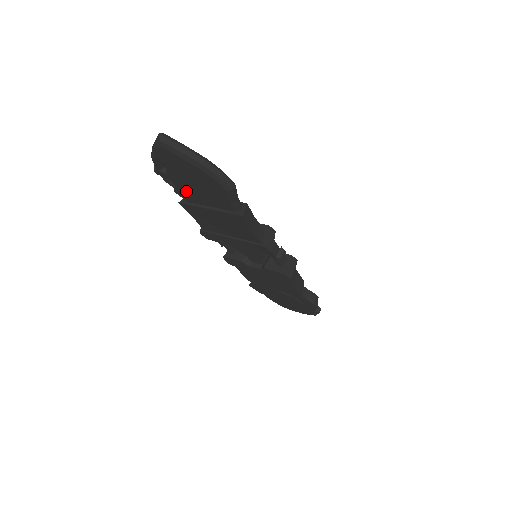
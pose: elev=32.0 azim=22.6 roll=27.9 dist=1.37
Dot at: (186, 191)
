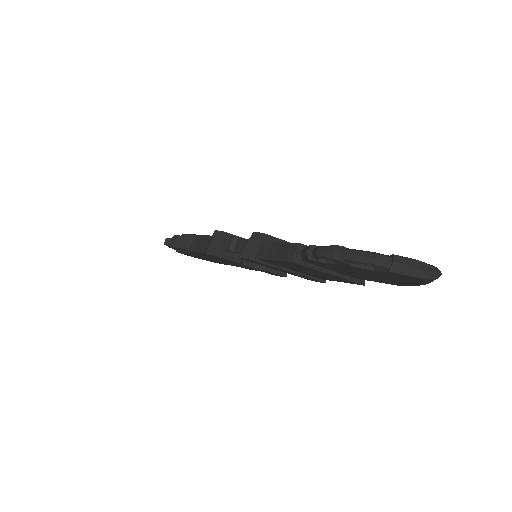
Dot at: (333, 266)
